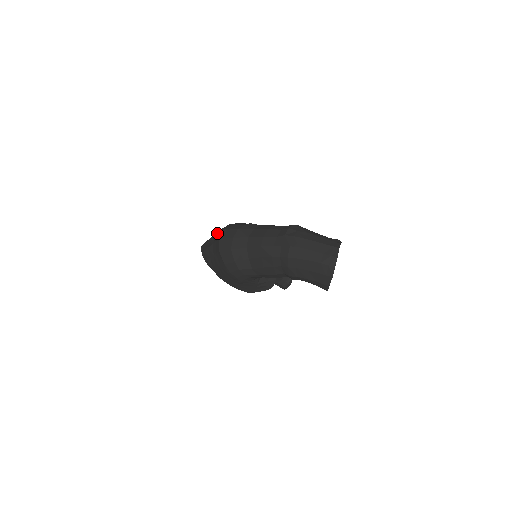
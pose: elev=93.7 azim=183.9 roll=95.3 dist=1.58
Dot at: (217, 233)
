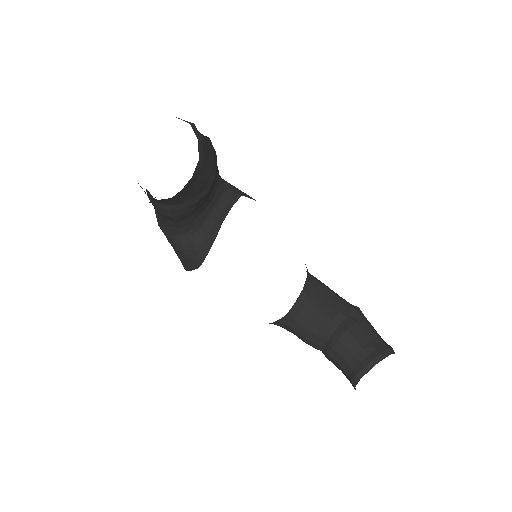
Dot at: occluded
